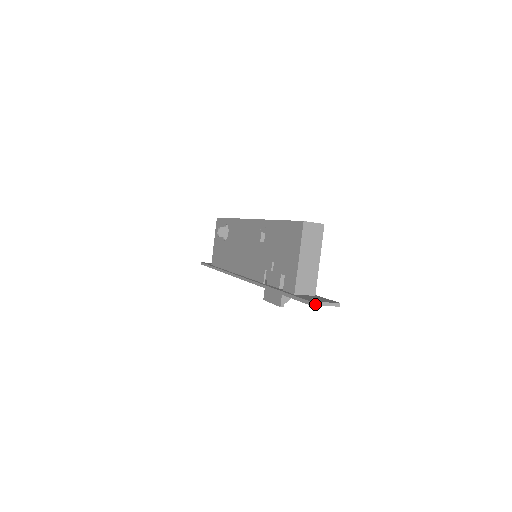
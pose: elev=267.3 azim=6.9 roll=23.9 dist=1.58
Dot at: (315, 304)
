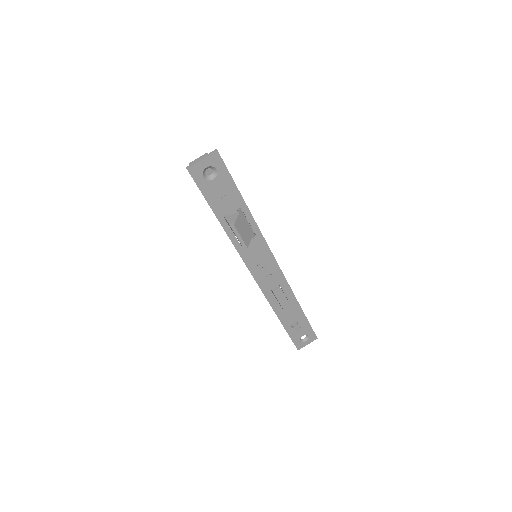
Dot at: (192, 165)
